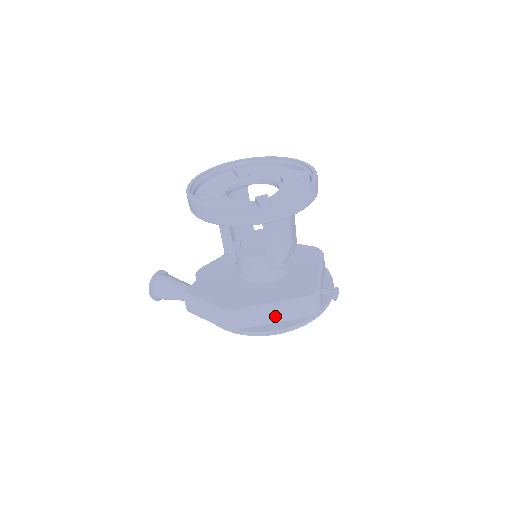
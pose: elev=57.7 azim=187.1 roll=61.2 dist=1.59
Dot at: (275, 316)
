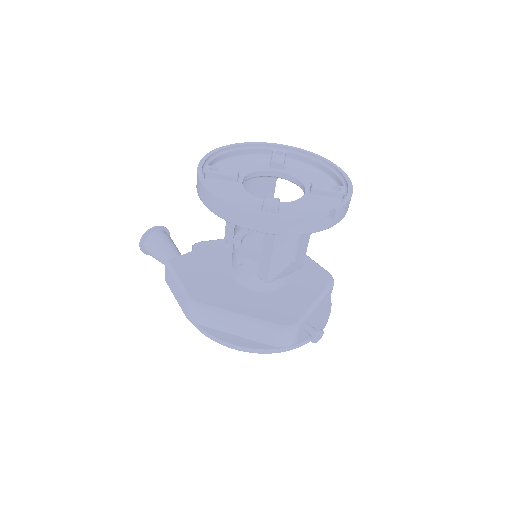
Dot at: (240, 329)
